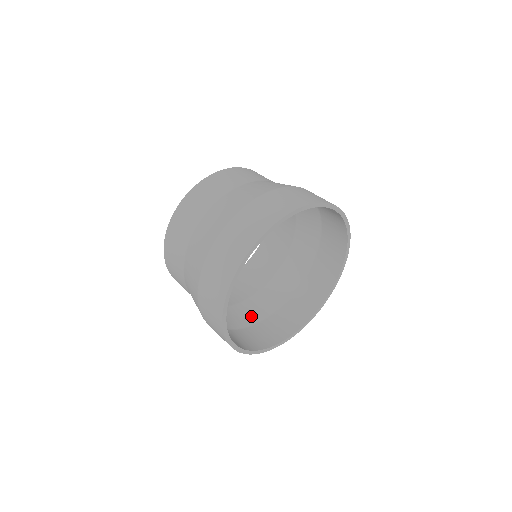
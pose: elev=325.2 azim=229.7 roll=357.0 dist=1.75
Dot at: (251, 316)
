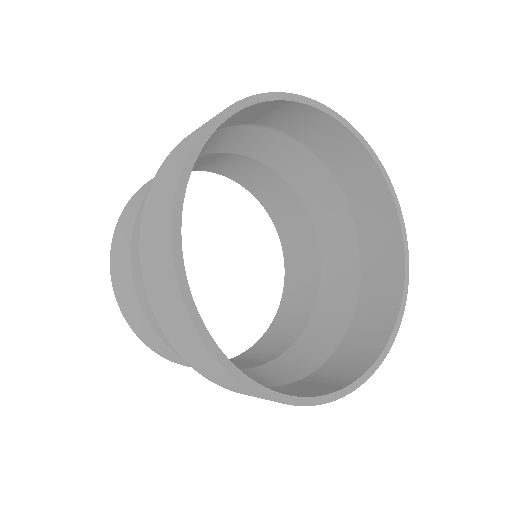
Dot at: (346, 270)
